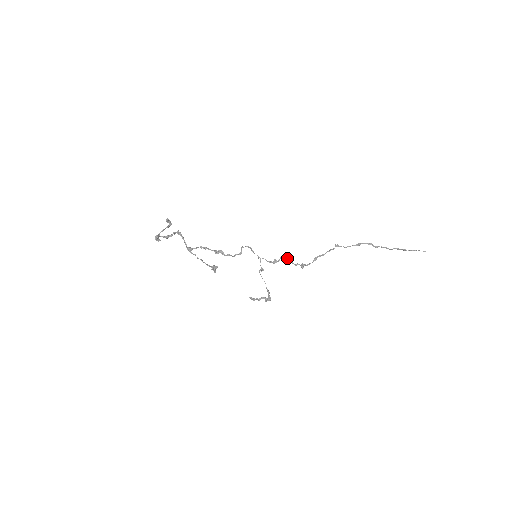
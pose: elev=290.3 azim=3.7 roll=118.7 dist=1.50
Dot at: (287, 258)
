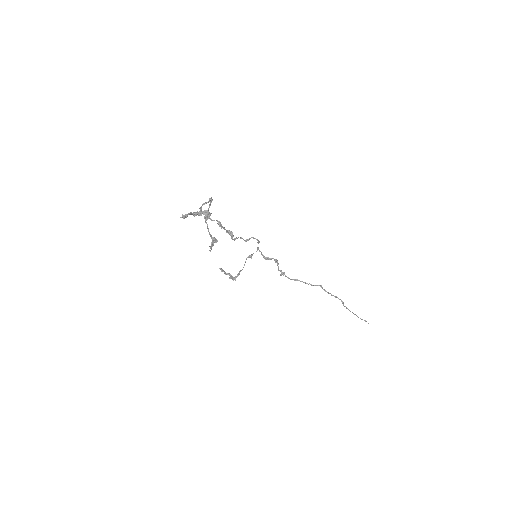
Dot at: occluded
